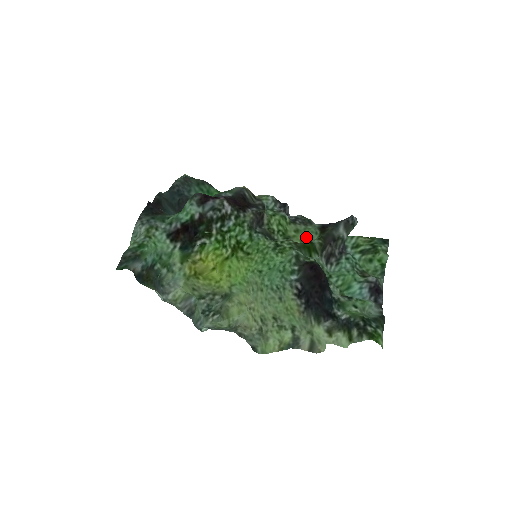
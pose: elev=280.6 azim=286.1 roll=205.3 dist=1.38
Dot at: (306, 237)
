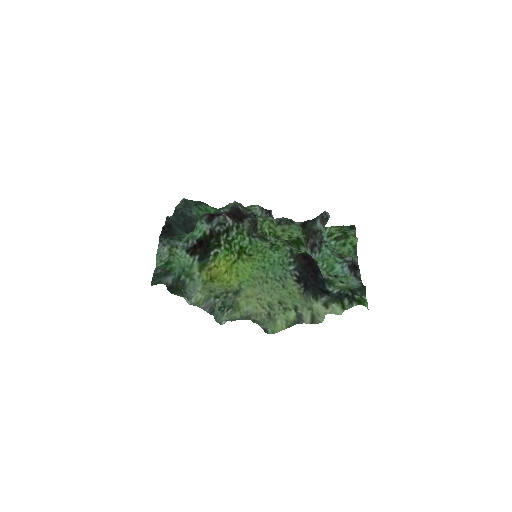
Dot at: (292, 234)
